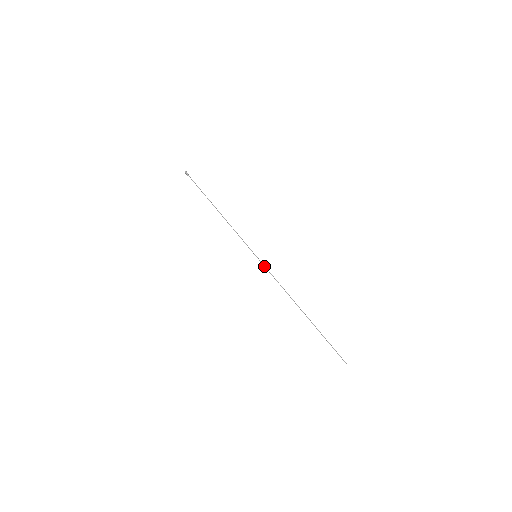
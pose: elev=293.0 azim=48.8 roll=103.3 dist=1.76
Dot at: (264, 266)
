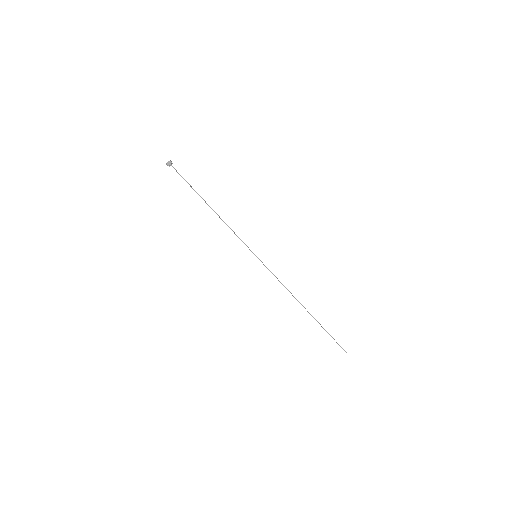
Dot at: (265, 266)
